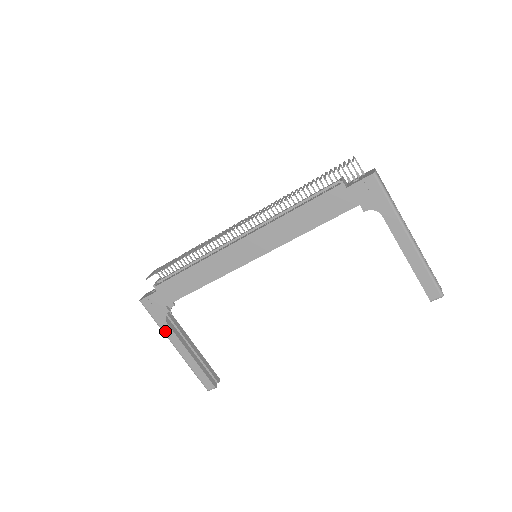
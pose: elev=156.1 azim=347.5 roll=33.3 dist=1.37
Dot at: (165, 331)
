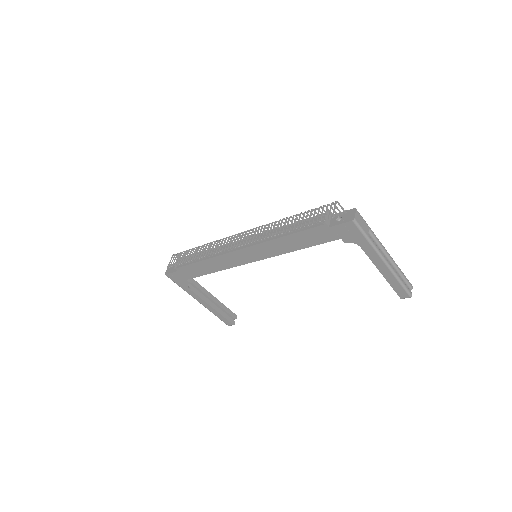
Dot at: (189, 293)
